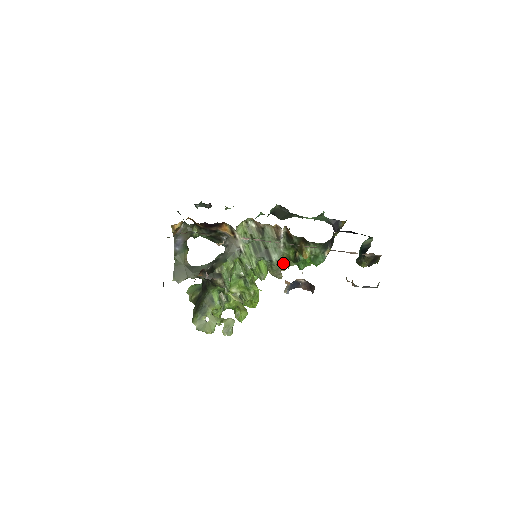
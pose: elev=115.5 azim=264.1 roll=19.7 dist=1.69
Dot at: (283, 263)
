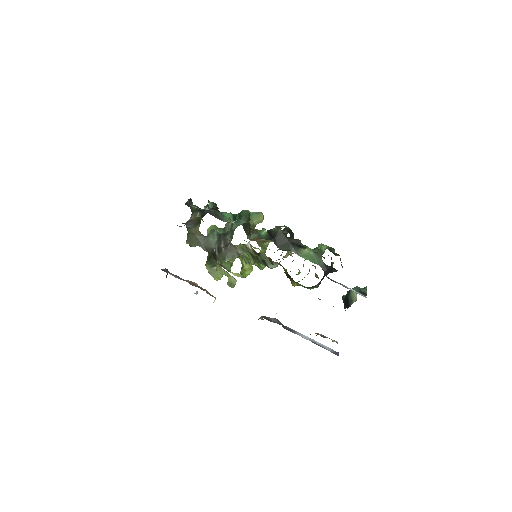
Dot at: occluded
